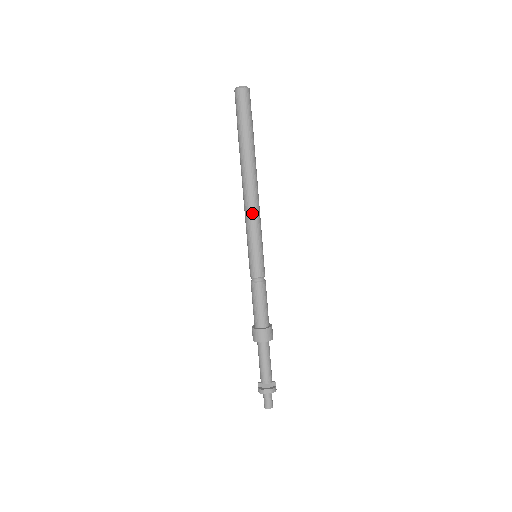
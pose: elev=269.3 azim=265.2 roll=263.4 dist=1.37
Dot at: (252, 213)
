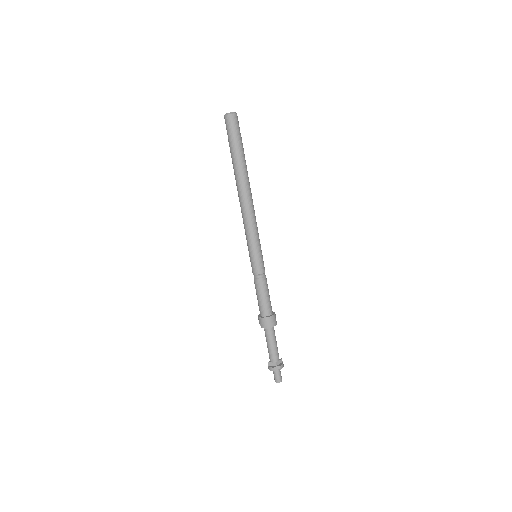
Dot at: (250, 220)
